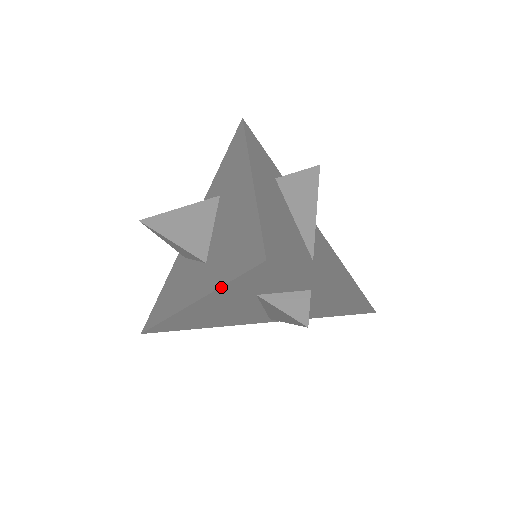
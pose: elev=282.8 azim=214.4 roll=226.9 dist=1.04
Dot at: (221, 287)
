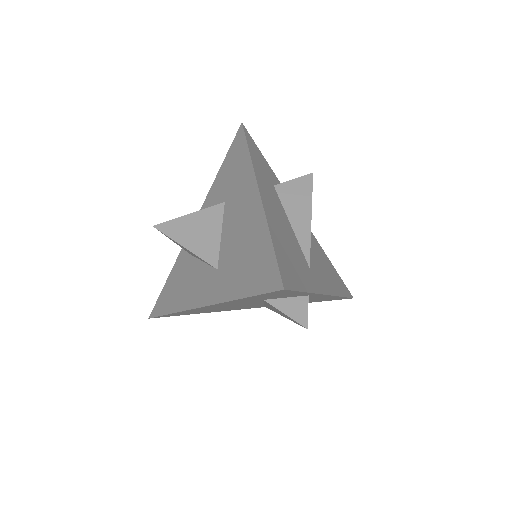
Dot at: (238, 299)
